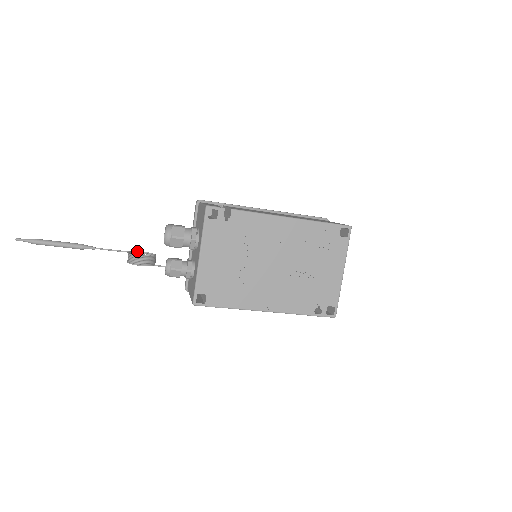
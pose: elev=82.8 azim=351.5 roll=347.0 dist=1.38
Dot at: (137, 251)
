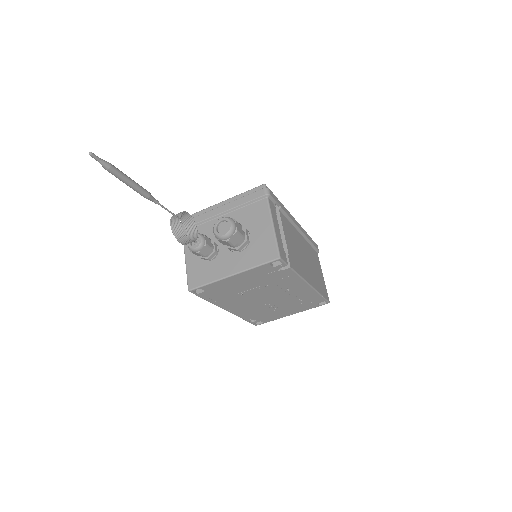
Dot at: (185, 212)
